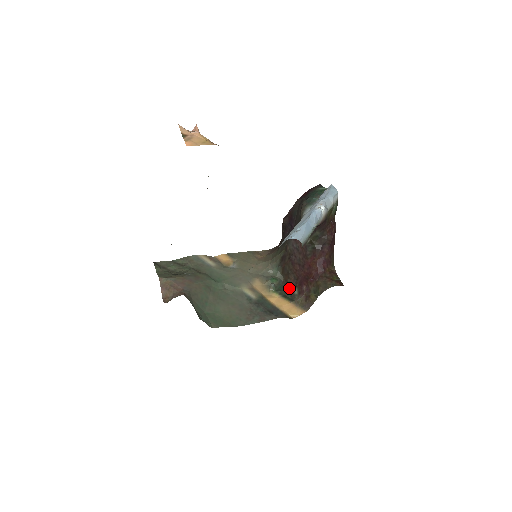
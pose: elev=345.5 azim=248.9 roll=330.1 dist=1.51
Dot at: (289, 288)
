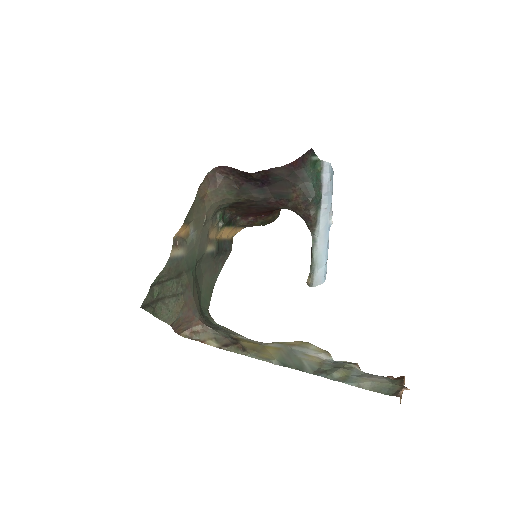
Dot at: (233, 217)
